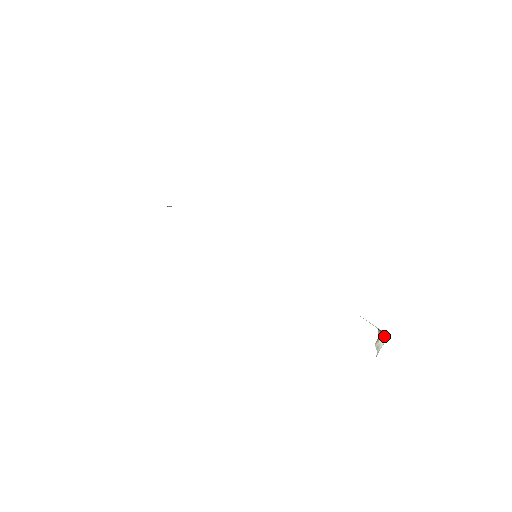
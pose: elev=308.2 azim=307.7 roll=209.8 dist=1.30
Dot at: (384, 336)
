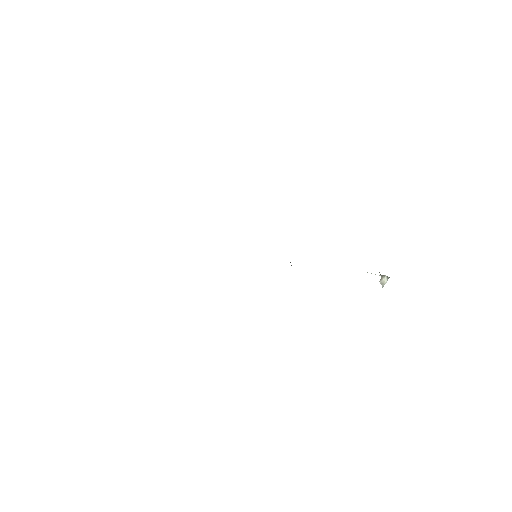
Dot at: (386, 277)
